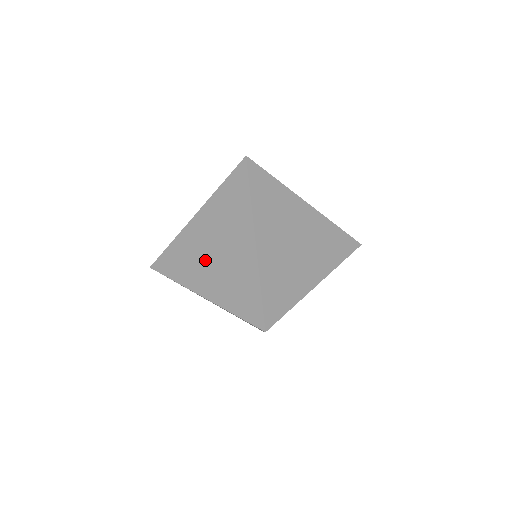
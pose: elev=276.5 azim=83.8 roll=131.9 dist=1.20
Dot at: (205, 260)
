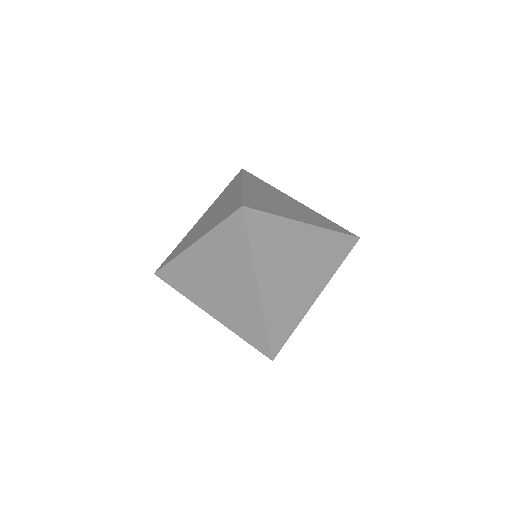
Dot at: (209, 288)
